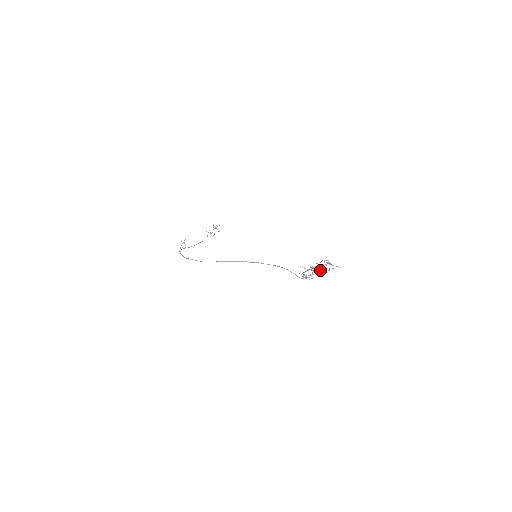
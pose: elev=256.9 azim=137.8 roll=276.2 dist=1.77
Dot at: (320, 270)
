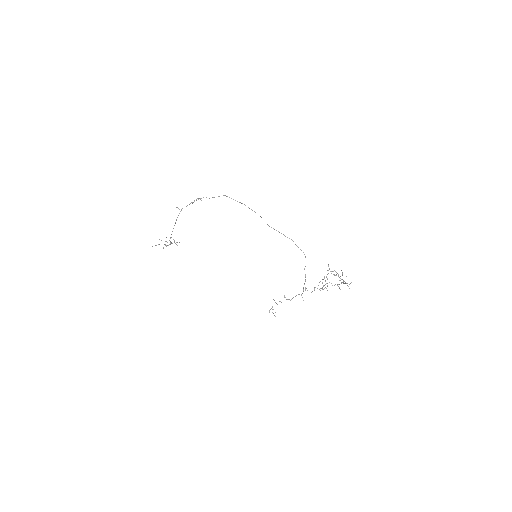
Dot at: occluded
